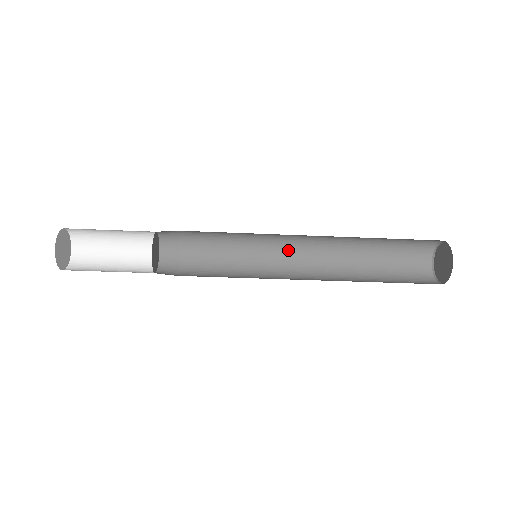
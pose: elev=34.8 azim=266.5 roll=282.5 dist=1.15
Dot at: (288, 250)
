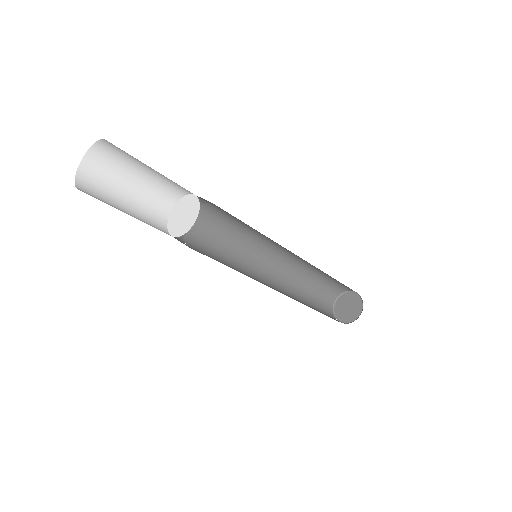
Dot at: (279, 248)
